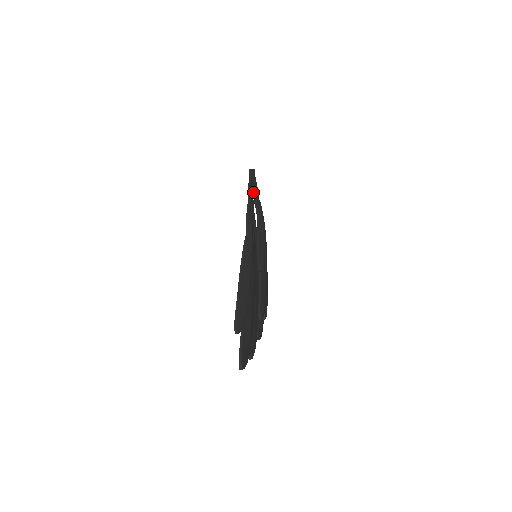
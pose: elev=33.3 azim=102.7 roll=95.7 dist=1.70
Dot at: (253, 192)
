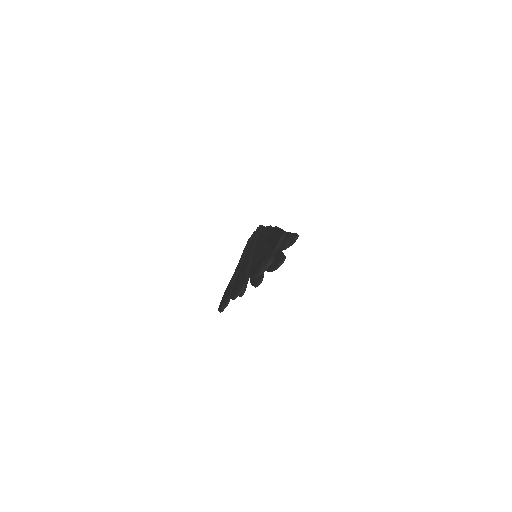
Dot at: occluded
